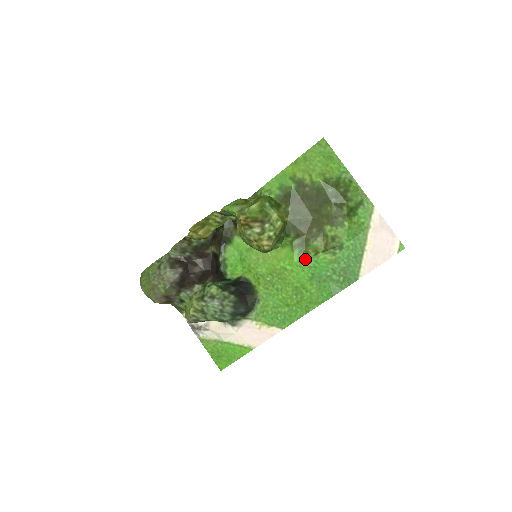
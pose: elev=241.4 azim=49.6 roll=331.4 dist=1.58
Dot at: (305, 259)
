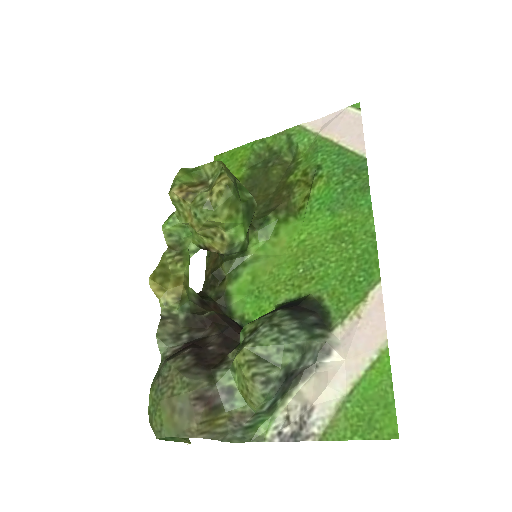
Dot at: (306, 212)
